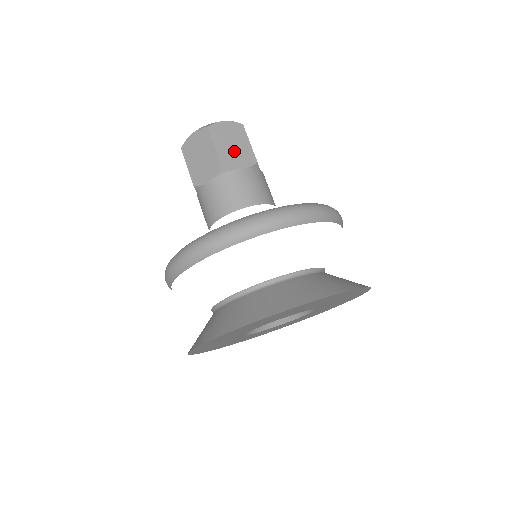
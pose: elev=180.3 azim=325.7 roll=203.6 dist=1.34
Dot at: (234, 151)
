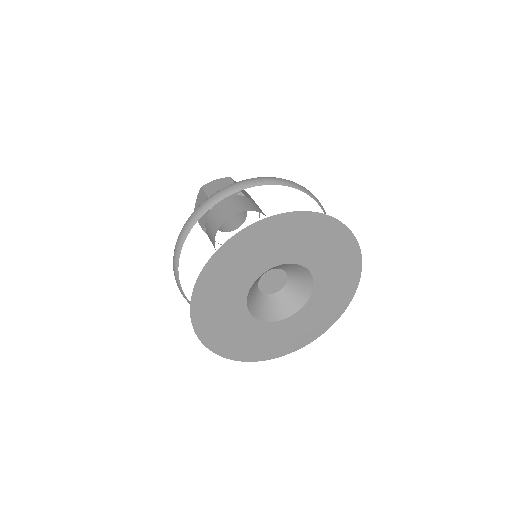
Dot at: occluded
